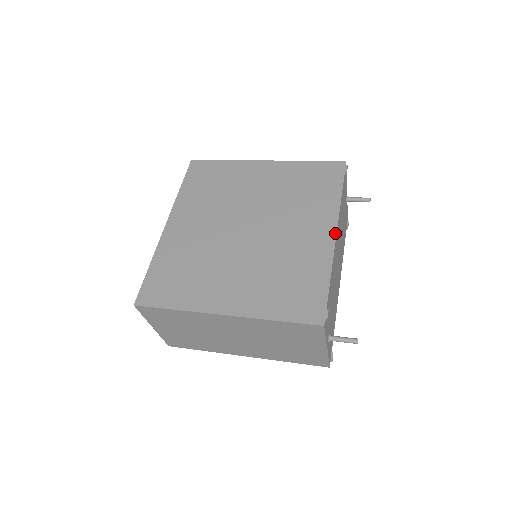
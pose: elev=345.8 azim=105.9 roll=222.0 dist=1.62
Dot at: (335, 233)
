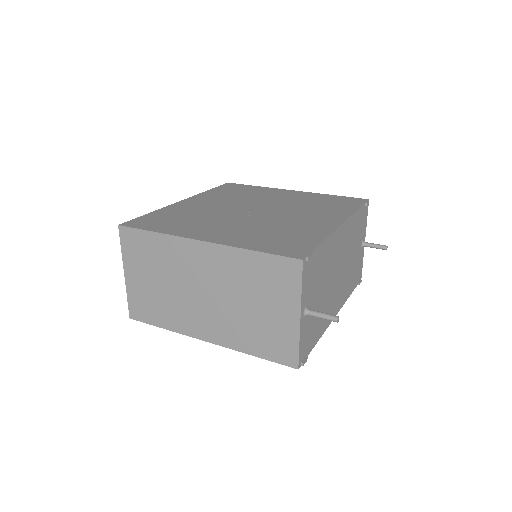
Dot at: (341, 223)
